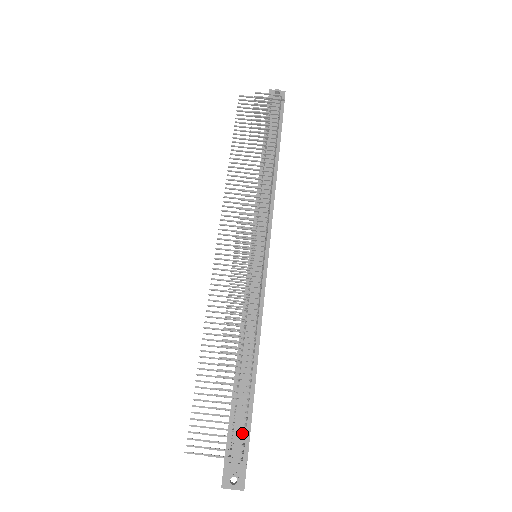
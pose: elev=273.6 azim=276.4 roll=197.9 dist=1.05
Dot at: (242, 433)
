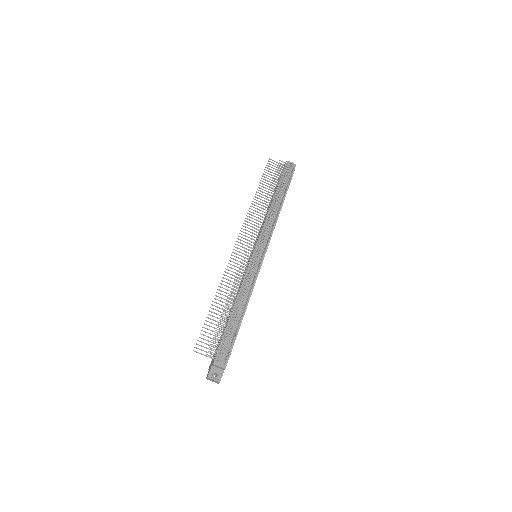
Dot at: occluded
